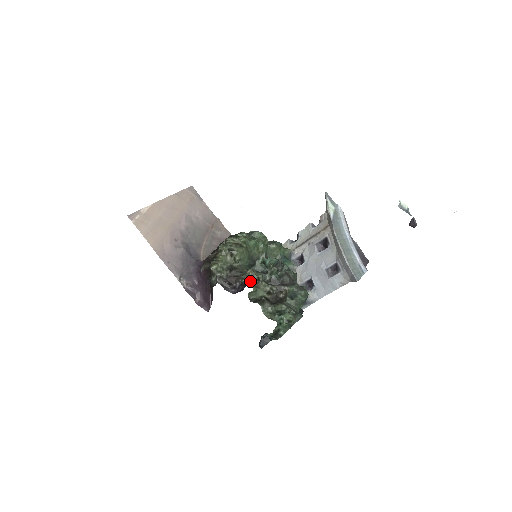
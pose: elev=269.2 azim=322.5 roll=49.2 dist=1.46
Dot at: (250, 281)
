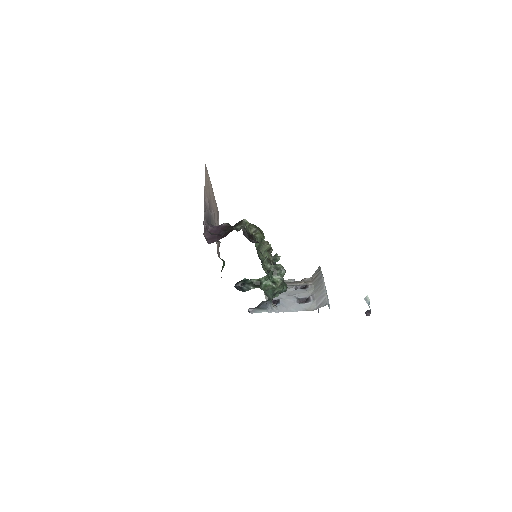
Dot at: (265, 244)
